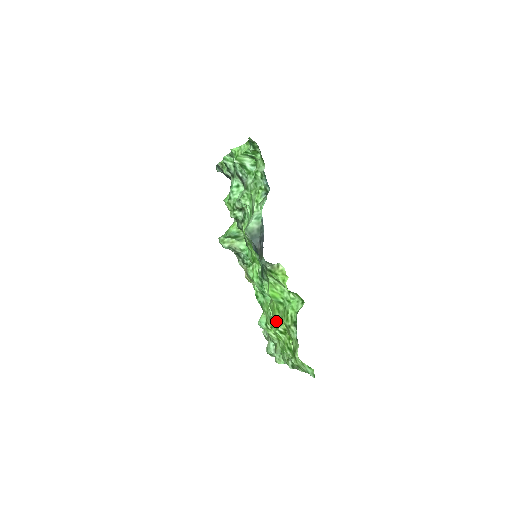
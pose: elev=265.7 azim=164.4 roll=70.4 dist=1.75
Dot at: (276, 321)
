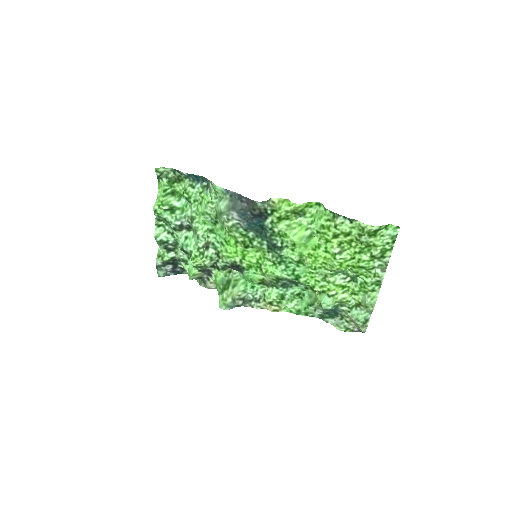
Dot at: (327, 257)
